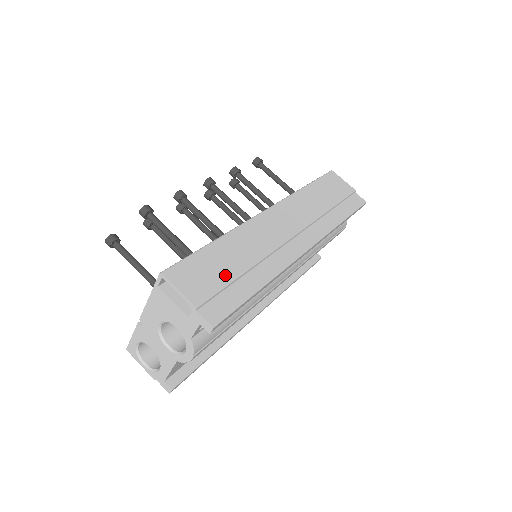
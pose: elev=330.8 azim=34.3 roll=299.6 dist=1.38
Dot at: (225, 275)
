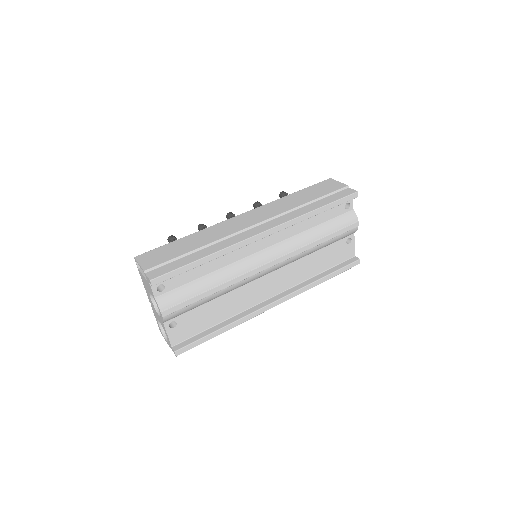
Dot at: (177, 253)
